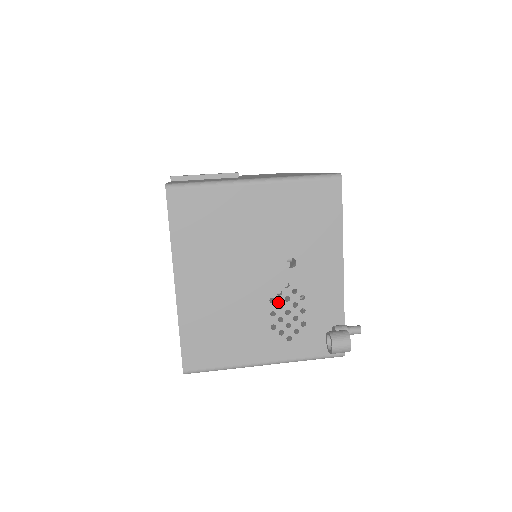
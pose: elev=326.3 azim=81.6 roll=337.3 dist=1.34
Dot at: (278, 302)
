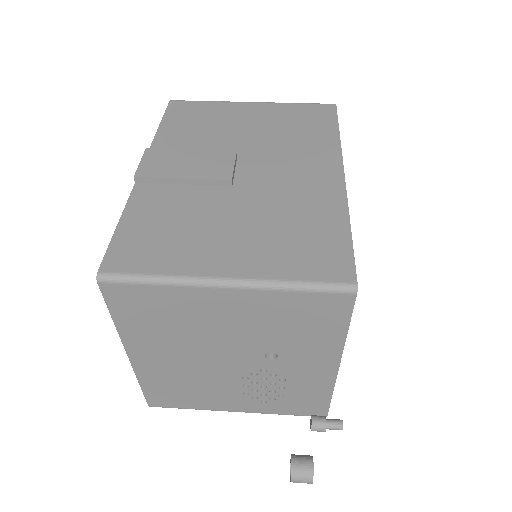
Dot at: (252, 380)
